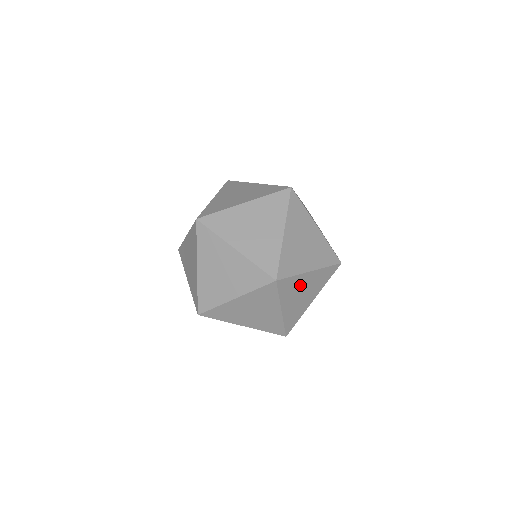
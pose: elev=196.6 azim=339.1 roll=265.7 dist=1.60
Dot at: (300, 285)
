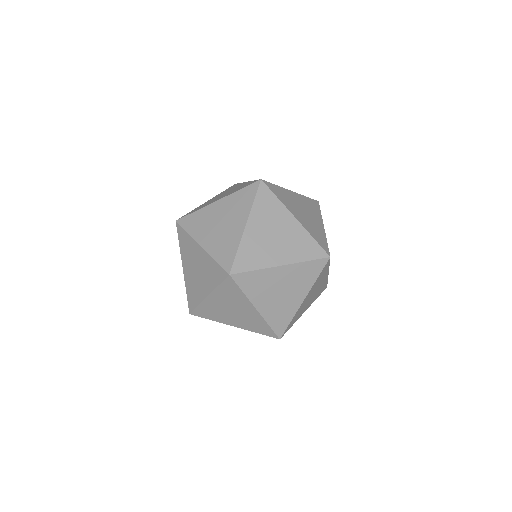
Dot at: (272, 281)
